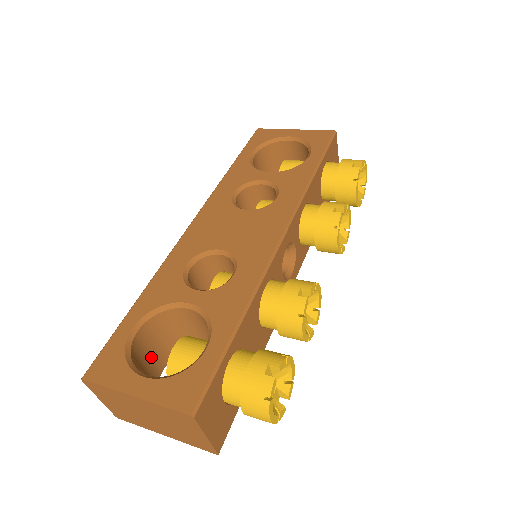
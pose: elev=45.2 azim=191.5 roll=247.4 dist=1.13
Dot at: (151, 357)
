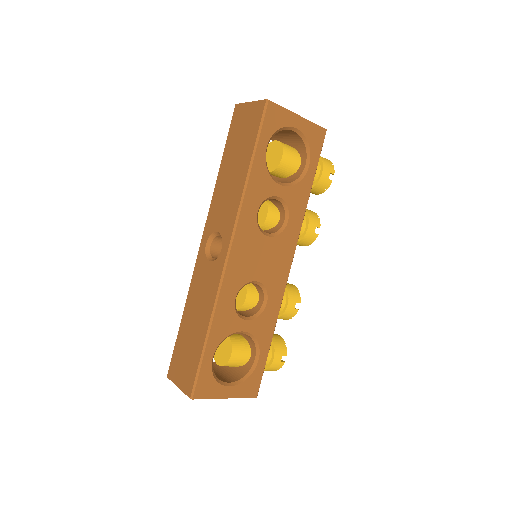
Dot at: occluded
